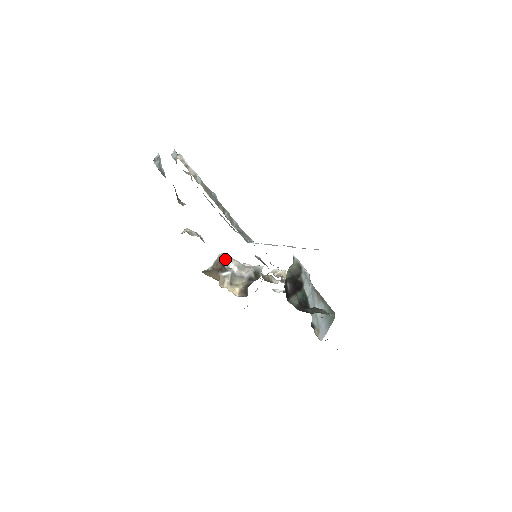
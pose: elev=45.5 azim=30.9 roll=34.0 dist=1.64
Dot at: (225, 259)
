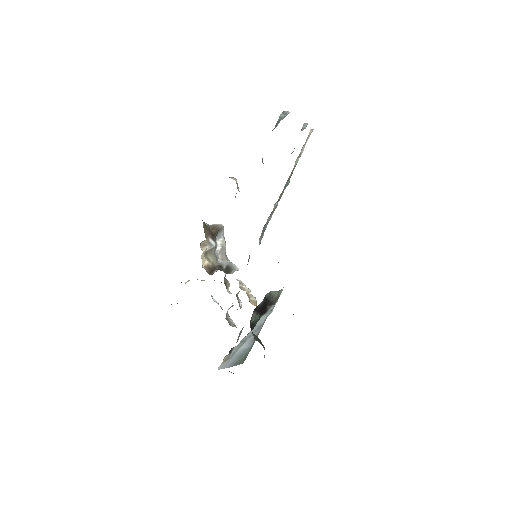
Dot at: (221, 232)
